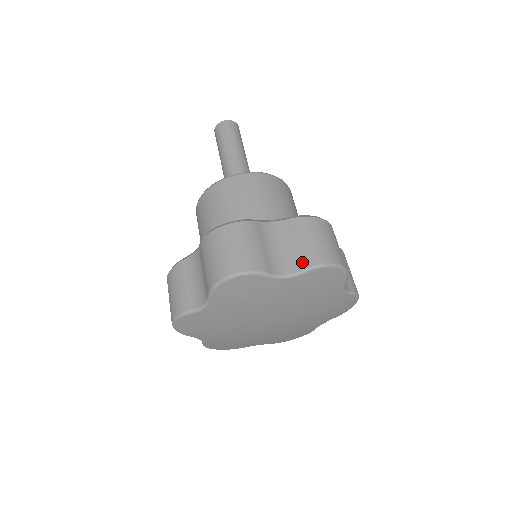
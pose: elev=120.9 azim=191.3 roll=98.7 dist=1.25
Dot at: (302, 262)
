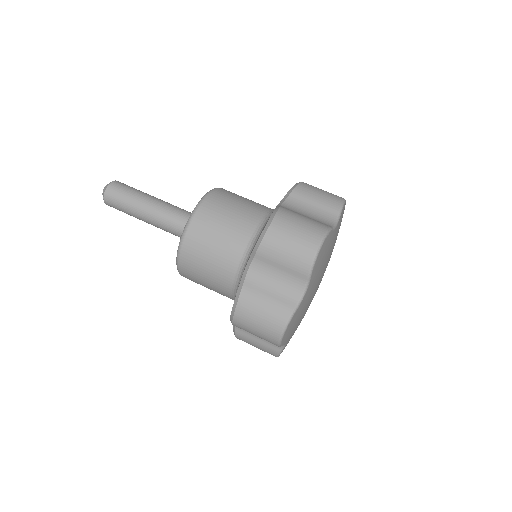
Dot at: (333, 210)
